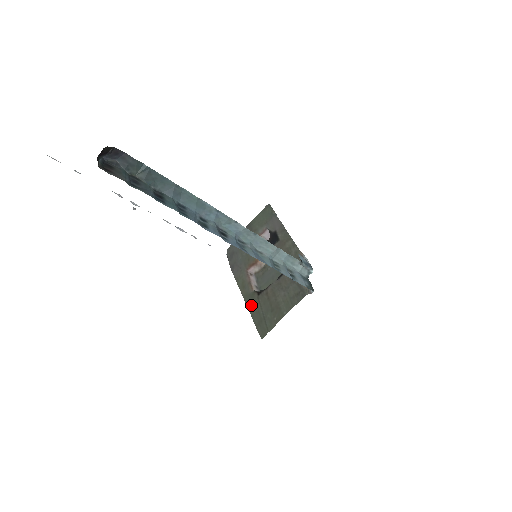
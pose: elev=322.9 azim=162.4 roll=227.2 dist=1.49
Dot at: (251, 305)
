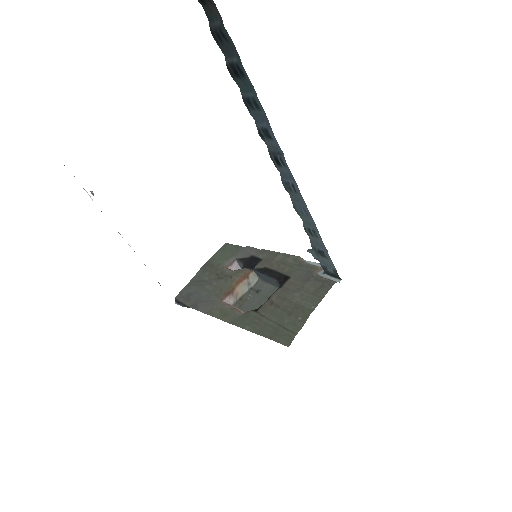
Dot at: (249, 324)
